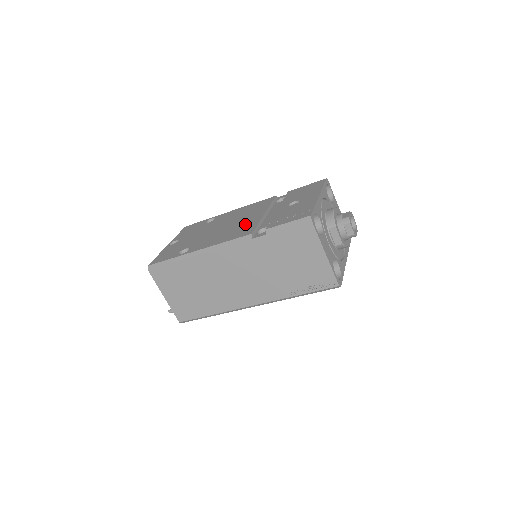
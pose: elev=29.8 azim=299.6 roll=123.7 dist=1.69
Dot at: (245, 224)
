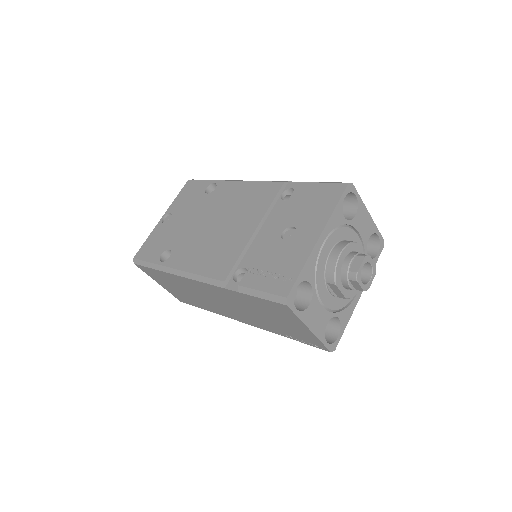
Dot at: (229, 243)
